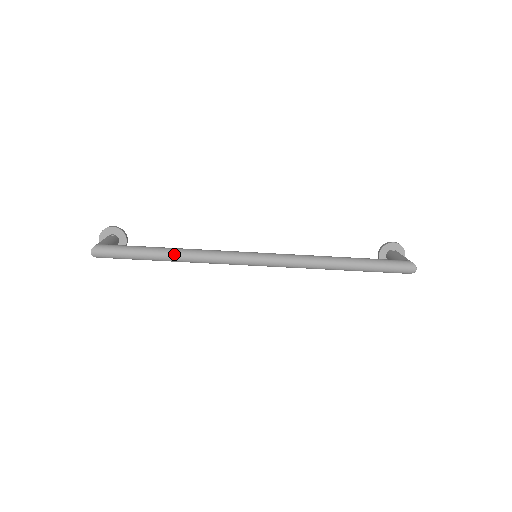
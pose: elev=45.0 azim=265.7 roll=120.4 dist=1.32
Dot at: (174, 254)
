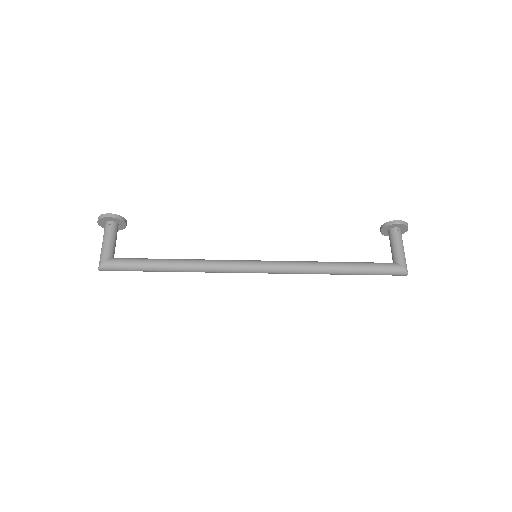
Dot at: (177, 270)
